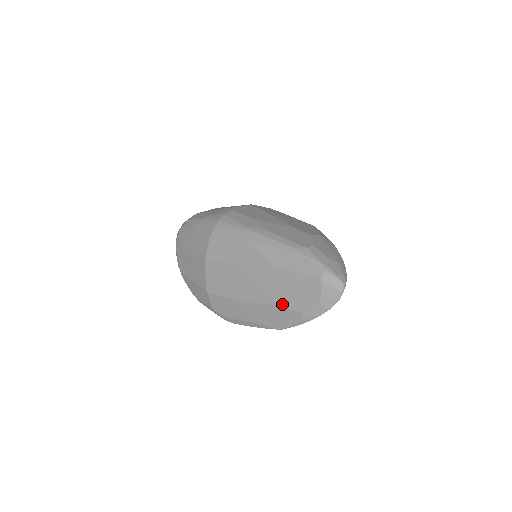
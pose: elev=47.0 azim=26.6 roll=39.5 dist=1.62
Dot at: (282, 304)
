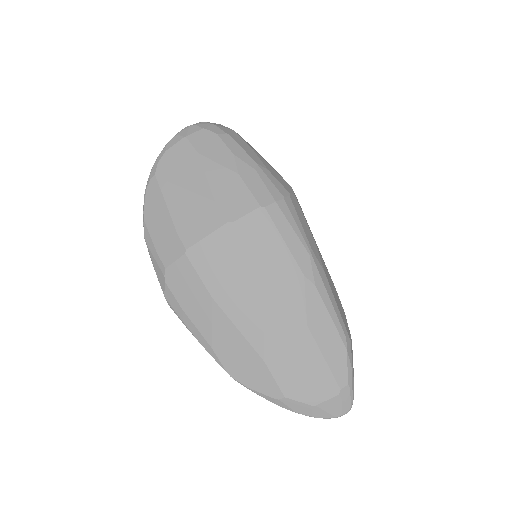
Dot at: (272, 366)
